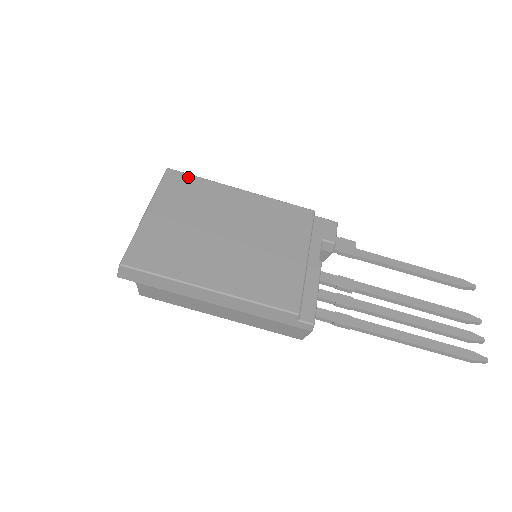
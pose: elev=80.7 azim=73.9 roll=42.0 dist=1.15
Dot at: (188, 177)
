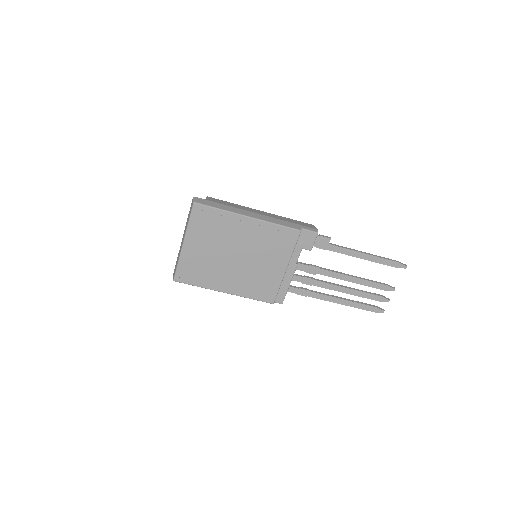
Dot at: (209, 210)
